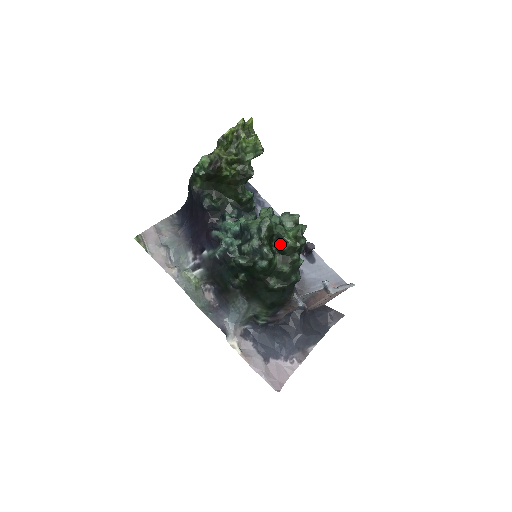
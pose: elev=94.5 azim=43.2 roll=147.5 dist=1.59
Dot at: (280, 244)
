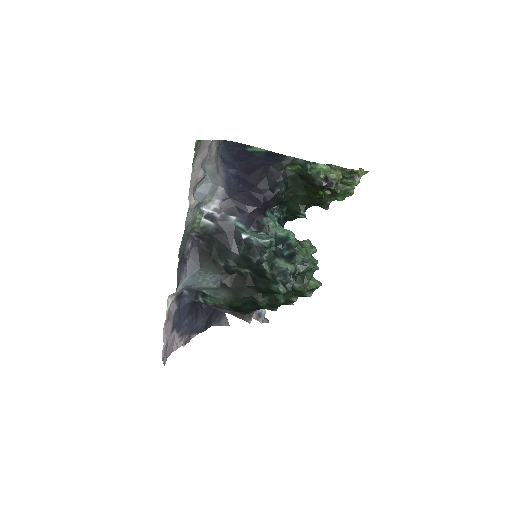
Dot at: (299, 283)
